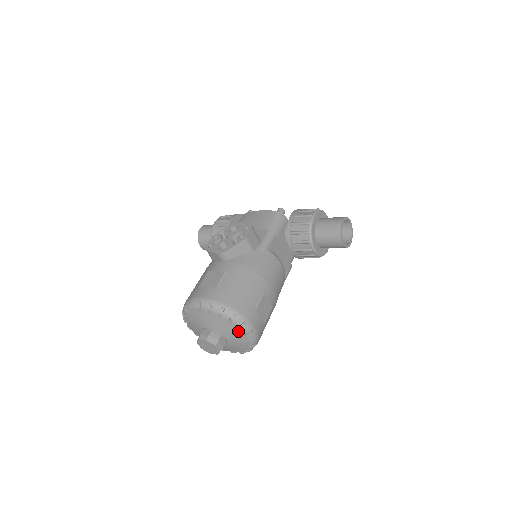
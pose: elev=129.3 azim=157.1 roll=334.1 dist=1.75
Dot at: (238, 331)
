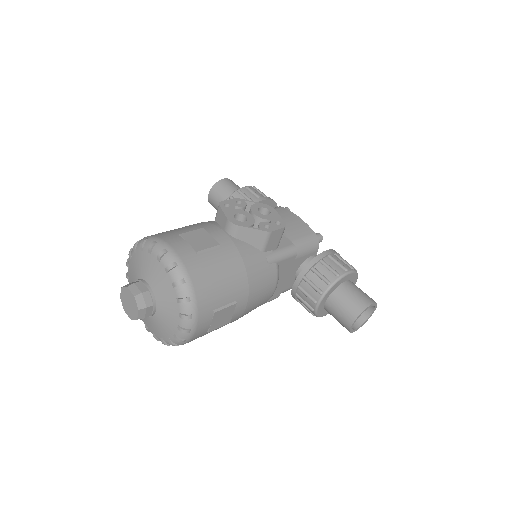
Dot at: (176, 317)
